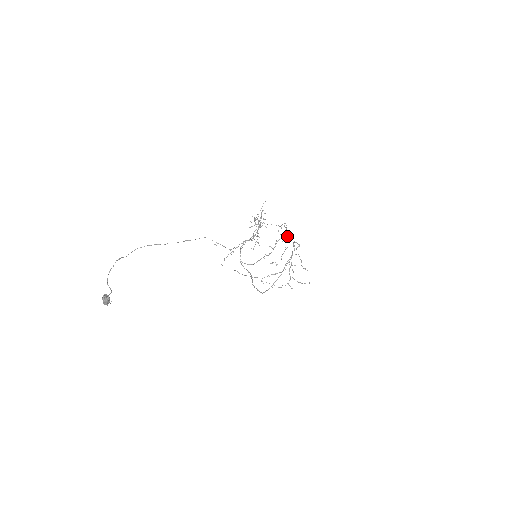
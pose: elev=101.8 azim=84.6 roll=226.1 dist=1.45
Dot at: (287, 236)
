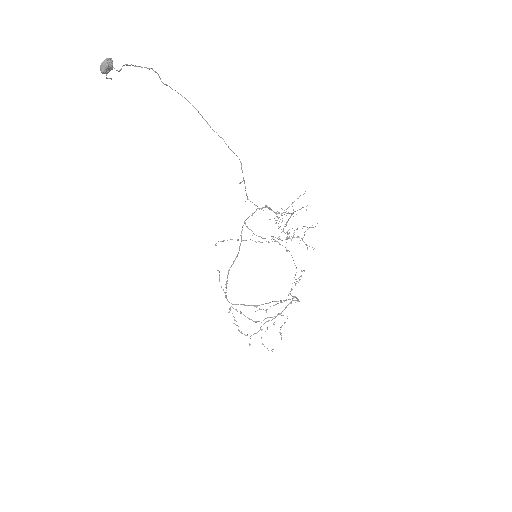
Dot at: (295, 283)
